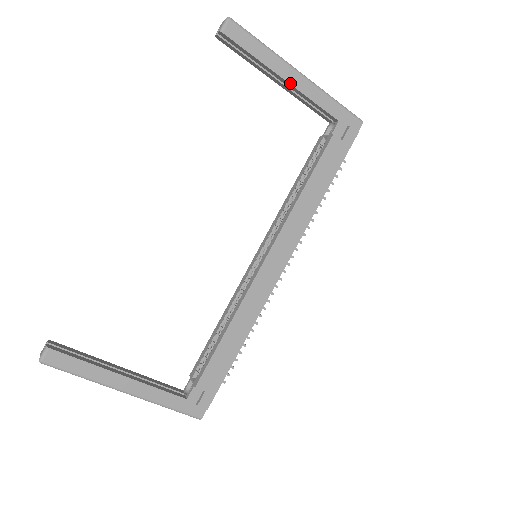
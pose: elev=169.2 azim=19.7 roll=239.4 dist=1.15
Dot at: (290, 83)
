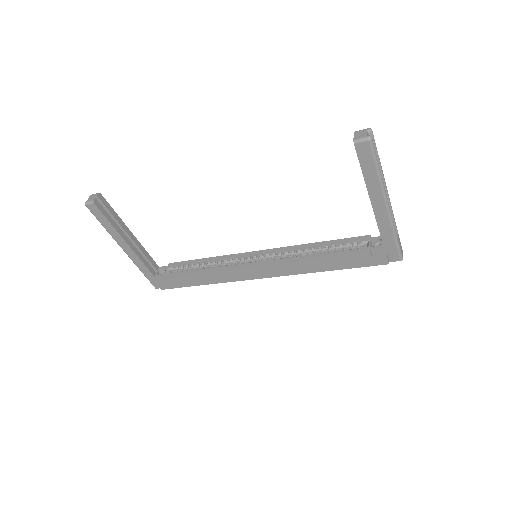
Dot at: (373, 205)
